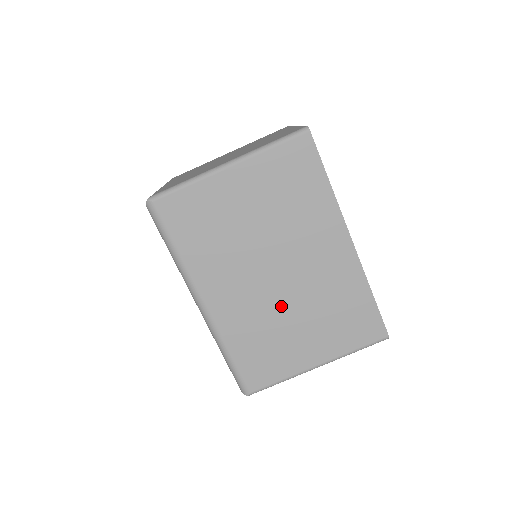
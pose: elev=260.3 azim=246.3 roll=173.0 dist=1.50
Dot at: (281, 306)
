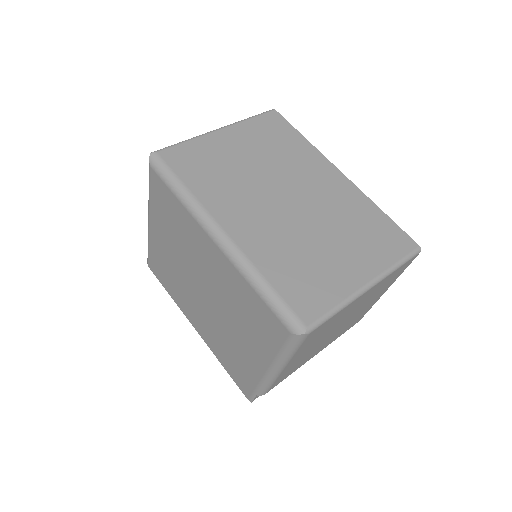
Dot at: (303, 227)
